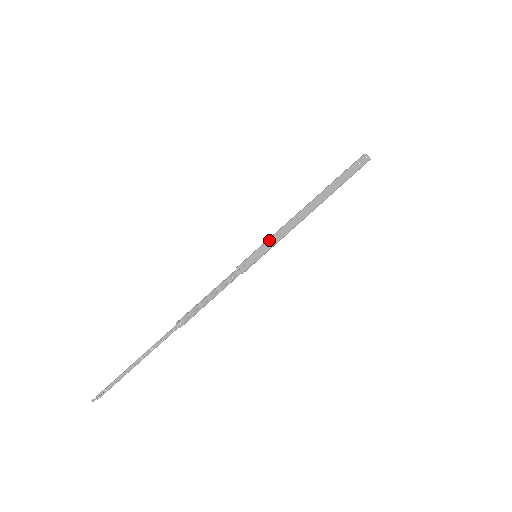
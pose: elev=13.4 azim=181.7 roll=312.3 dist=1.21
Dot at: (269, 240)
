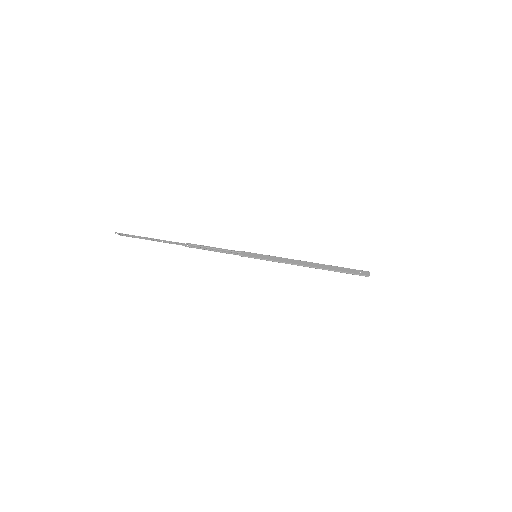
Dot at: (271, 256)
